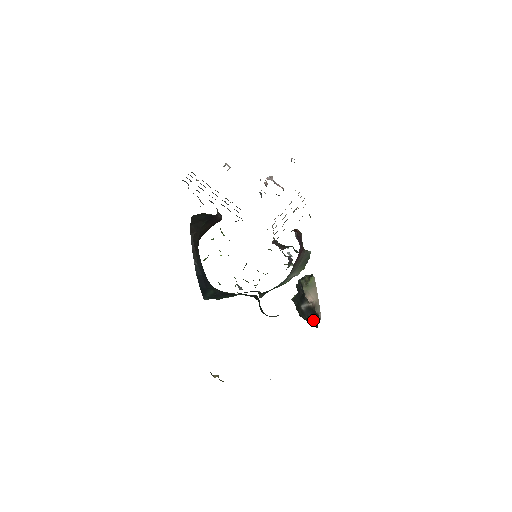
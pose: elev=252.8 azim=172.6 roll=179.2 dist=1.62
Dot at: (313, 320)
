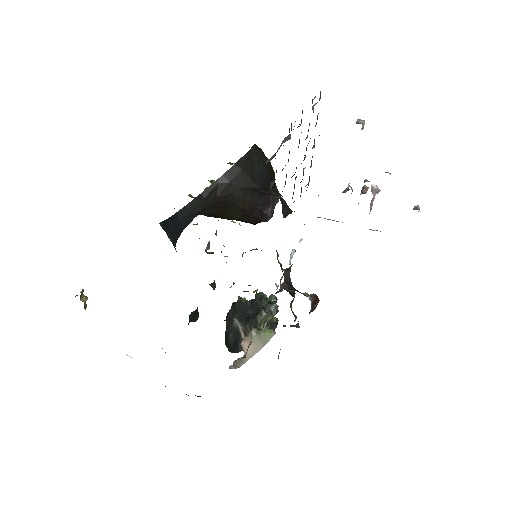
Dot at: (229, 340)
